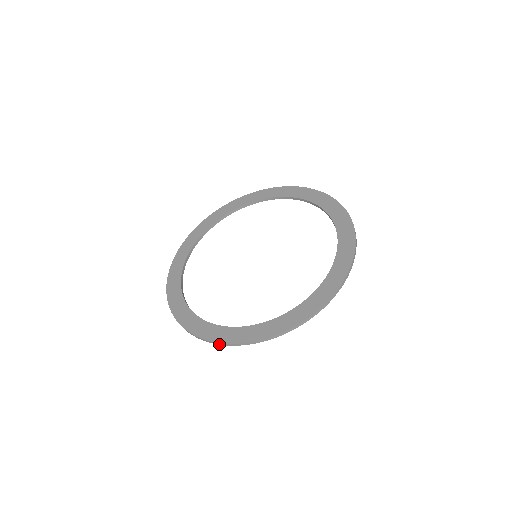
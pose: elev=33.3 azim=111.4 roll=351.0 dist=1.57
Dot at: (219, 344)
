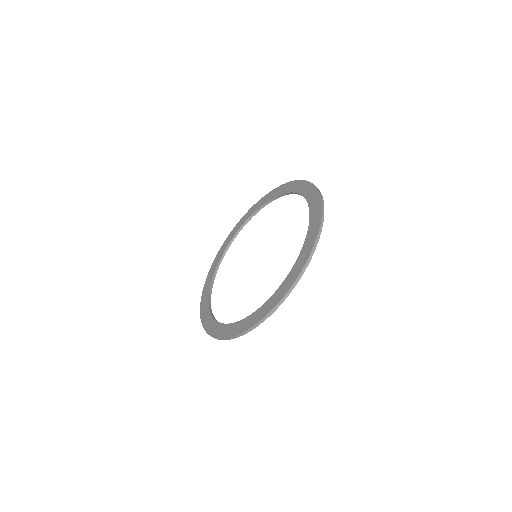
Dot at: occluded
